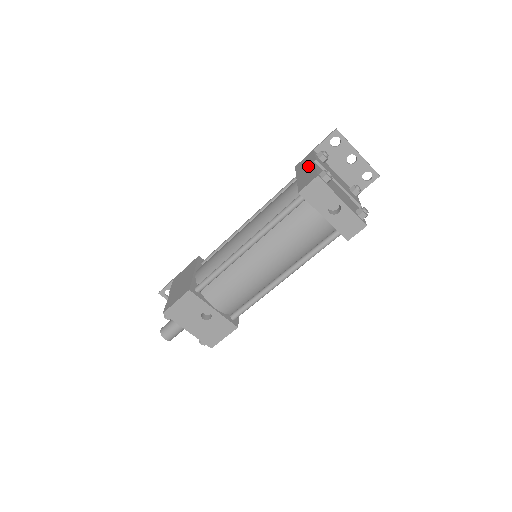
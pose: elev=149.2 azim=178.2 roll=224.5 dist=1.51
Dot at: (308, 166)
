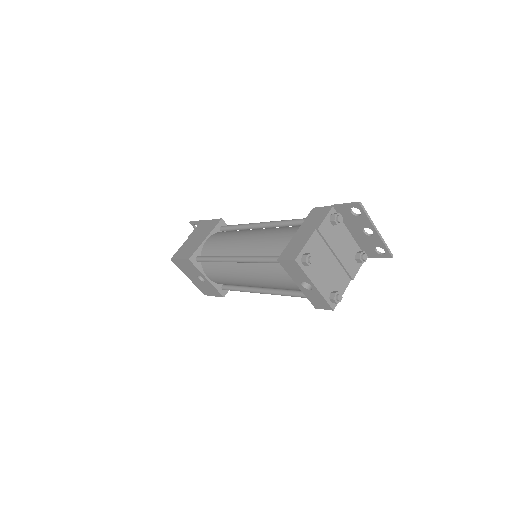
Dot at: (309, 229)
